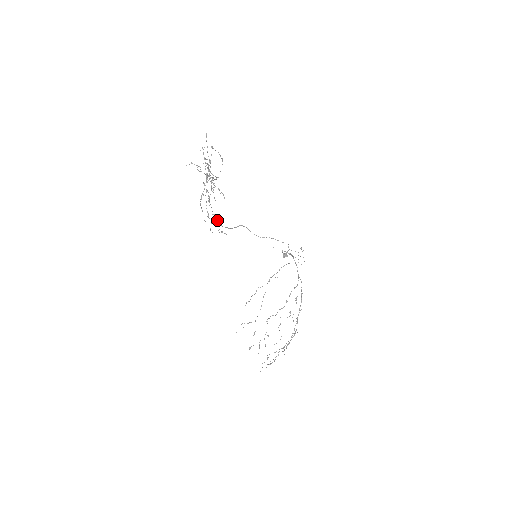
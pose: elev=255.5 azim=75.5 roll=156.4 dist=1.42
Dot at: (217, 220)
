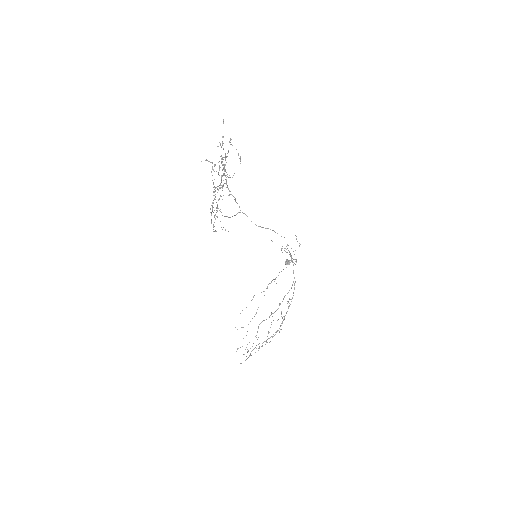
Dot at: (219, 210)
